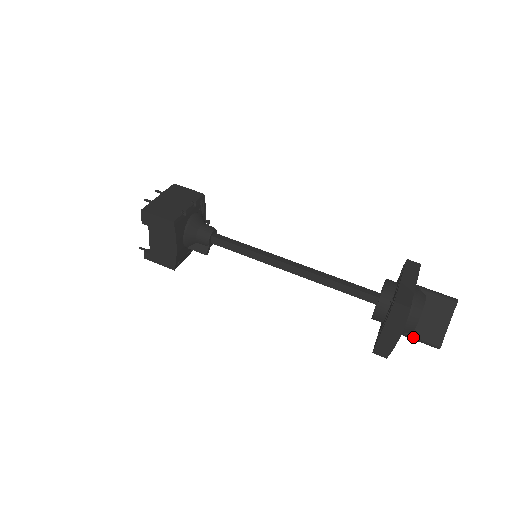
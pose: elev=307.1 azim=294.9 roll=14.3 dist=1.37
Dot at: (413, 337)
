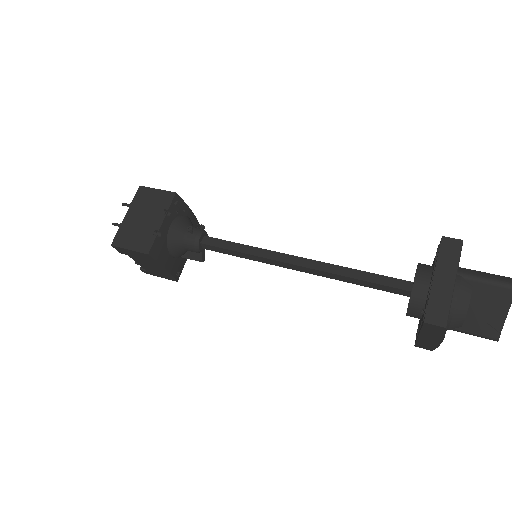
Dot at: (461, 331)
